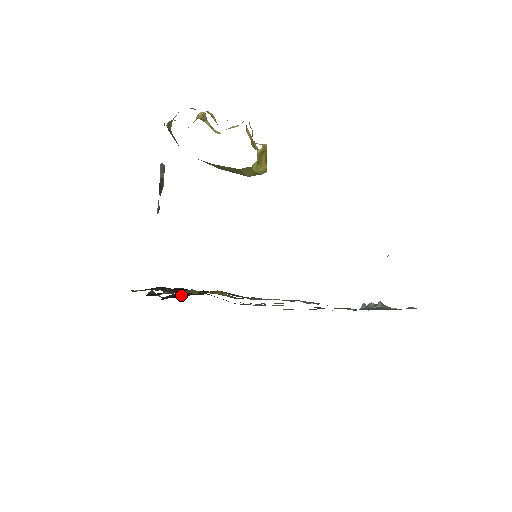
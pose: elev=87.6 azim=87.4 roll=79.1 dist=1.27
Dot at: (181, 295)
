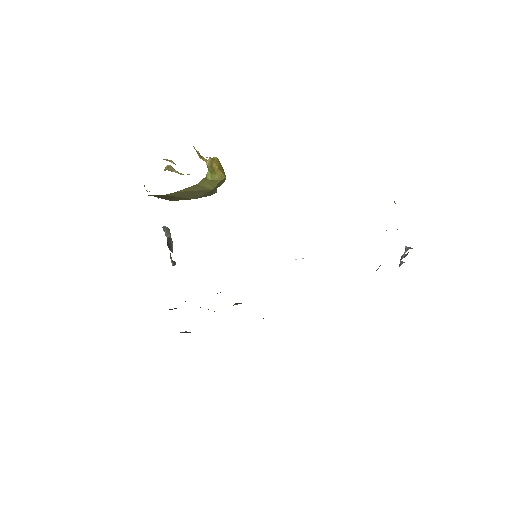
Dot at: occluded
